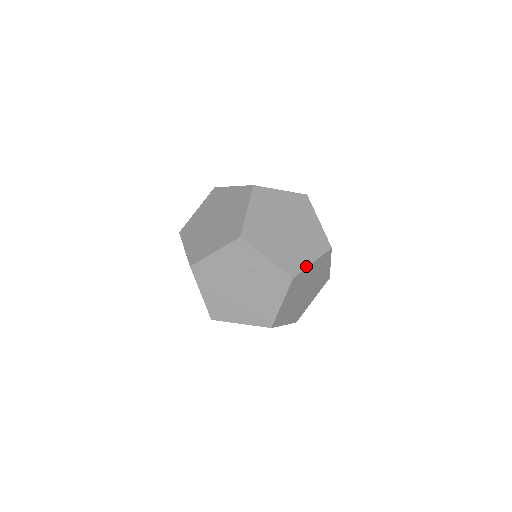
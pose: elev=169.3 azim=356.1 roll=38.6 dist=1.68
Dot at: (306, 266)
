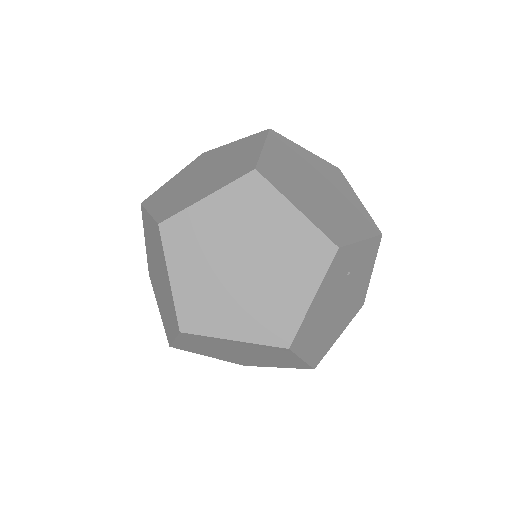
Dot at: (365, 210)
